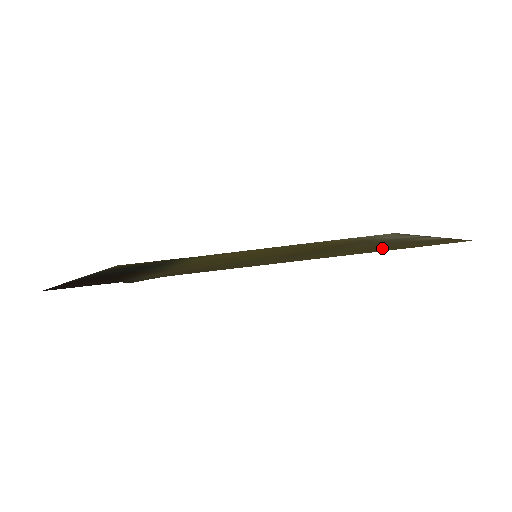
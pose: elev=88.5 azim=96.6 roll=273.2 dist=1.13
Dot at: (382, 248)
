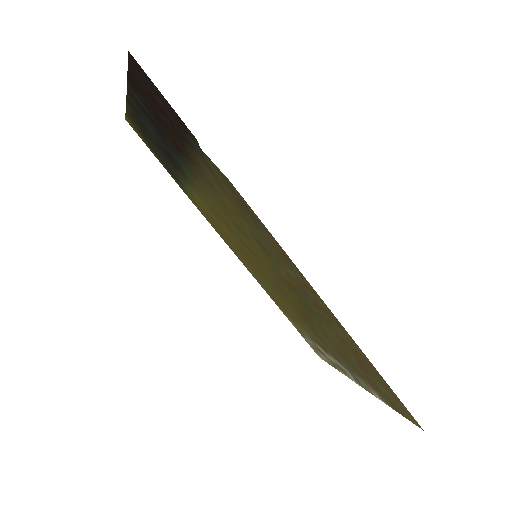
Dot at: (364, 363)
